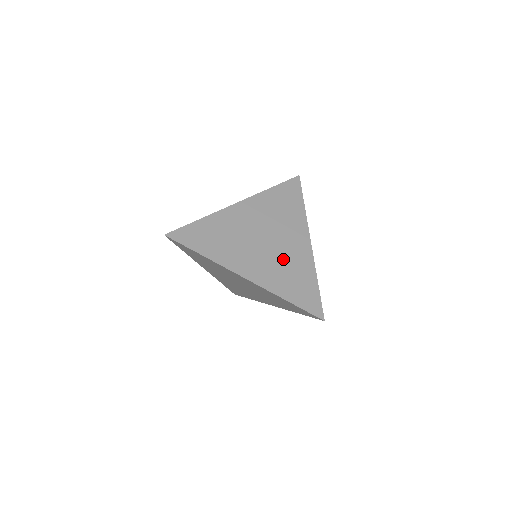
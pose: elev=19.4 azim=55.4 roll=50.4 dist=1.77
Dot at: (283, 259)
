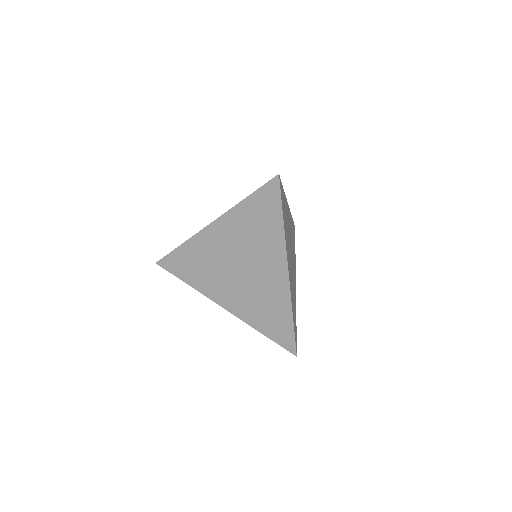
Dot at: (257, 291)
